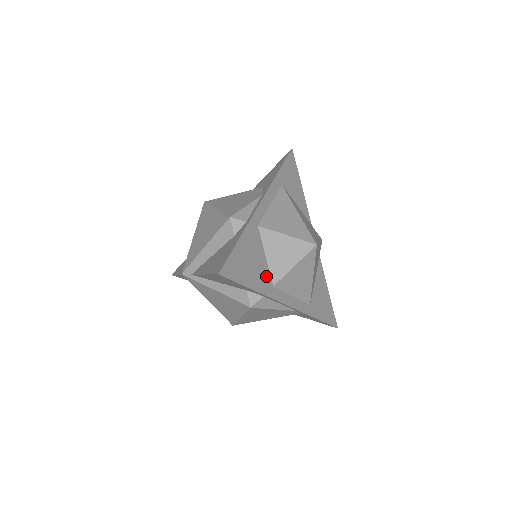
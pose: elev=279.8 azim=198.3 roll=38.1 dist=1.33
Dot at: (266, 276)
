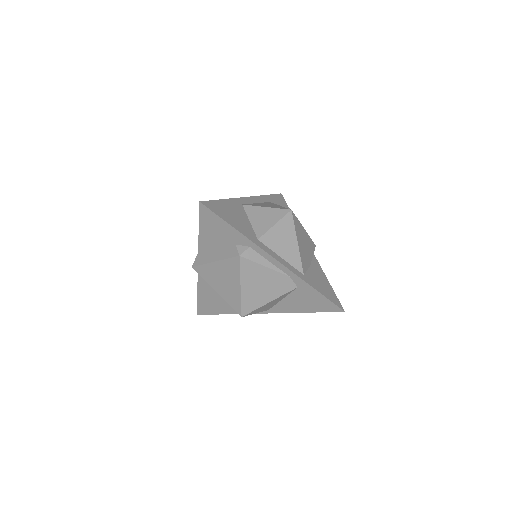
Dot at: (250, 231)
